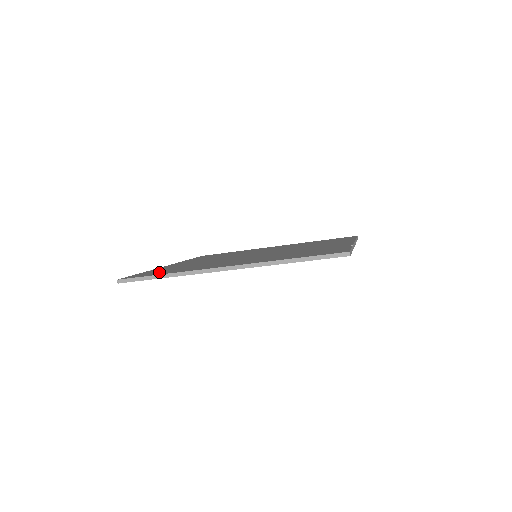
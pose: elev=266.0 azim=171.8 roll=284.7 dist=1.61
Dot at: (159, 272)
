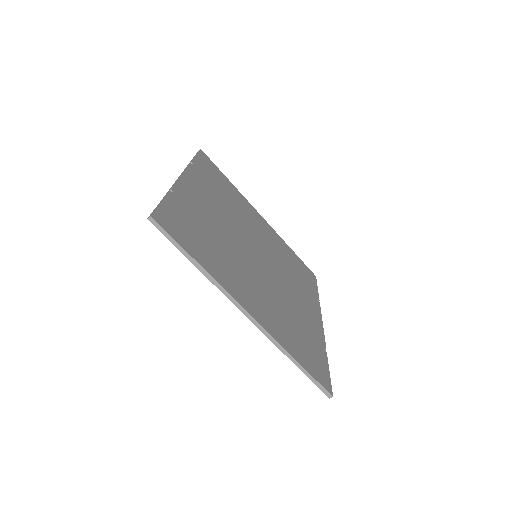
Dot at: (189, 235)
